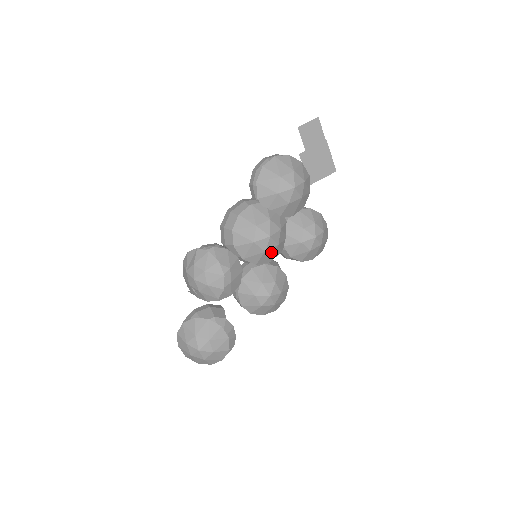
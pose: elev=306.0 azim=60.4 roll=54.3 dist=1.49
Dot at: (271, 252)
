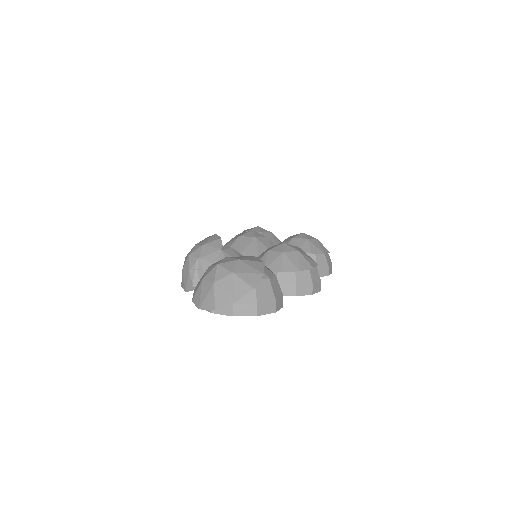
Dot at: (265, 243)
